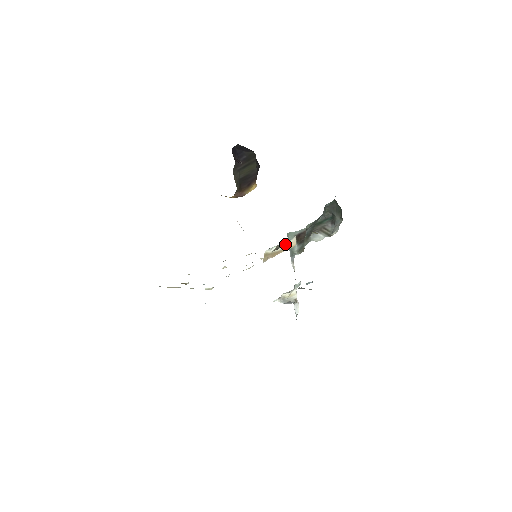
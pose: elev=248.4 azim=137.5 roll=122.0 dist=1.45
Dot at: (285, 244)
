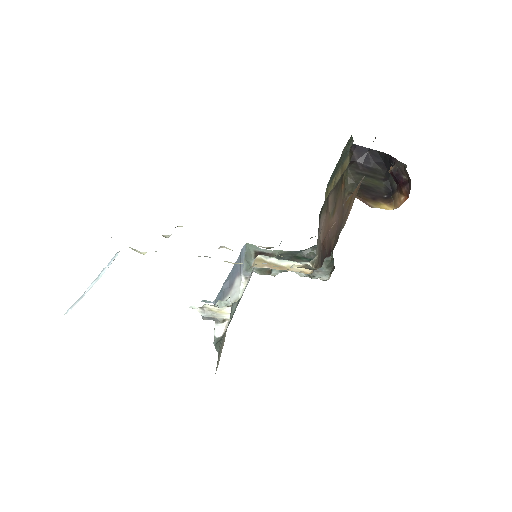
Dot at: occluded
